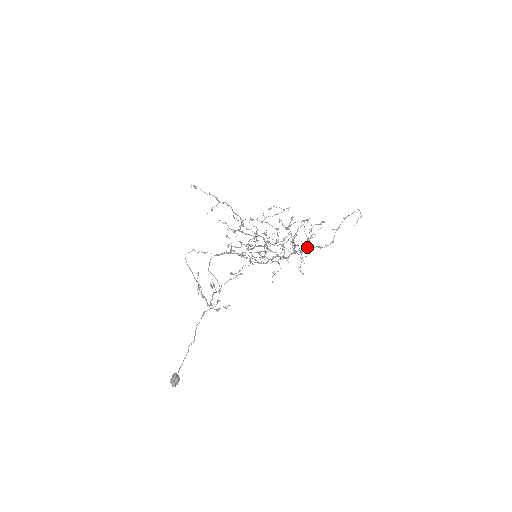
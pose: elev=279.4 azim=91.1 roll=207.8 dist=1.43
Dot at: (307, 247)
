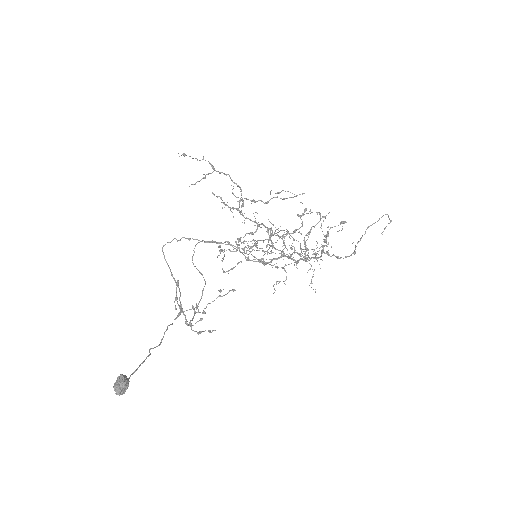
Dot at: occluded
